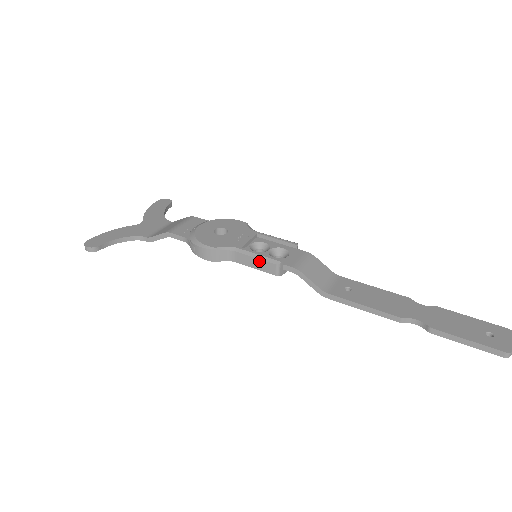
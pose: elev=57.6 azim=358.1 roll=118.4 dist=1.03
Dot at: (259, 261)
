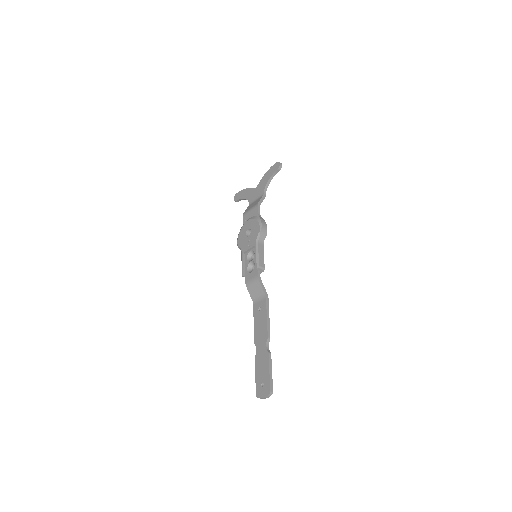
Dot at: occluded
